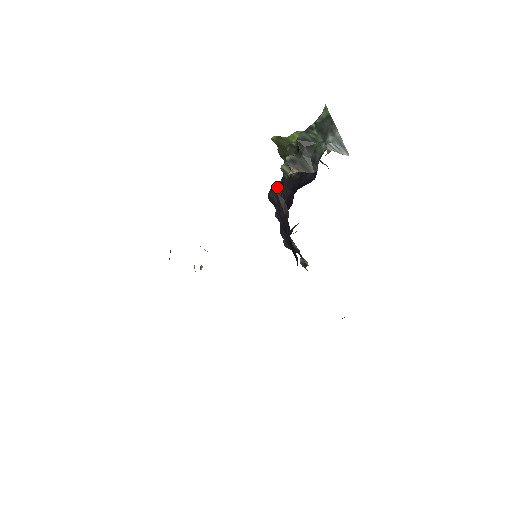
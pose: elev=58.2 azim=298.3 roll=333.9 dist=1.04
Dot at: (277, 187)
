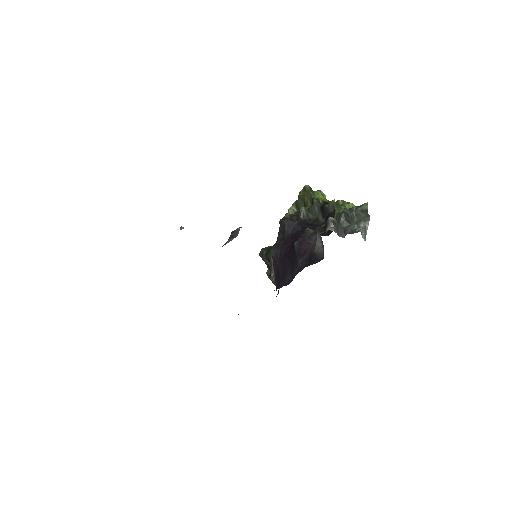
Dot at: (292, 219)
